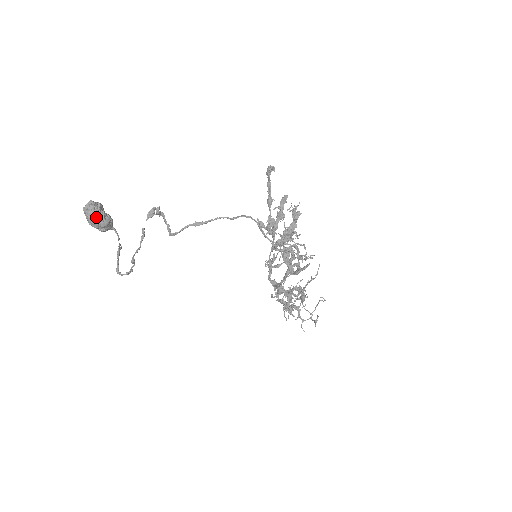
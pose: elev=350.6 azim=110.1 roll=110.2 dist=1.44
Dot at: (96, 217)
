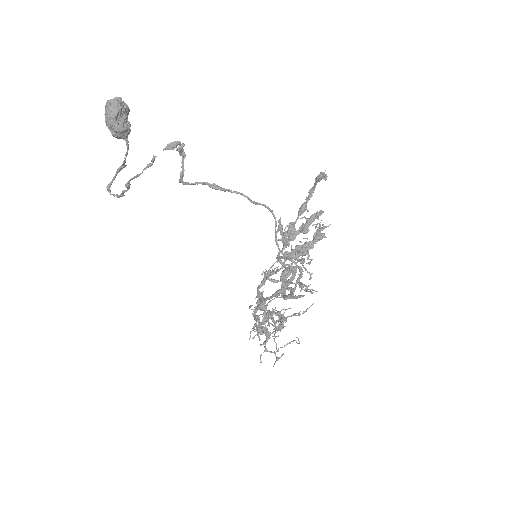
Dot at: (114, 116)
